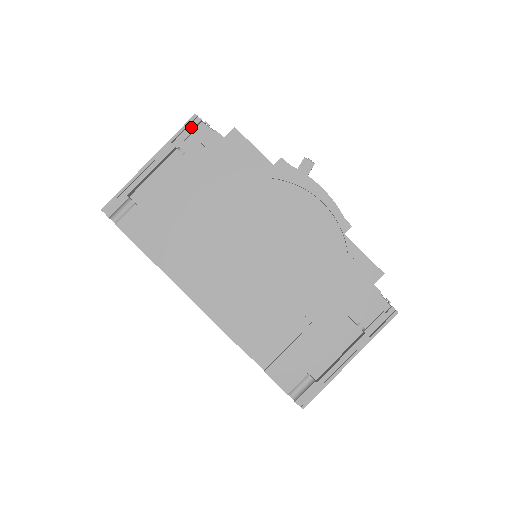
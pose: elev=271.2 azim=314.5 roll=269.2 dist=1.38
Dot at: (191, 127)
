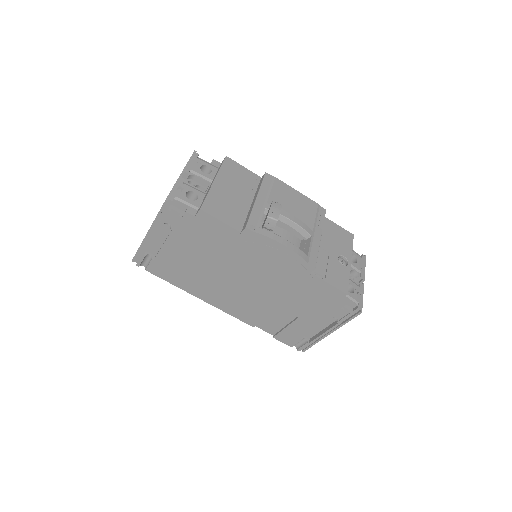
Dot at: occluded
